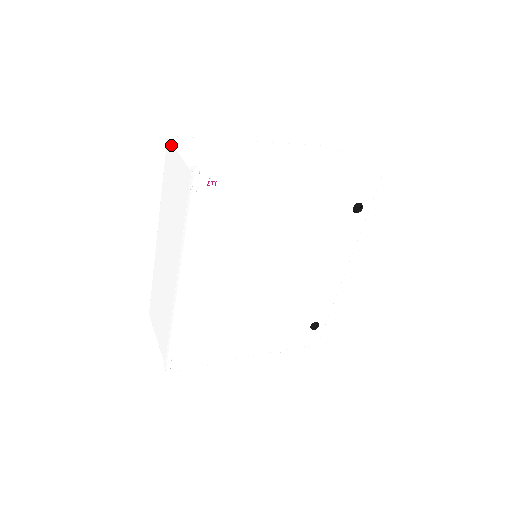
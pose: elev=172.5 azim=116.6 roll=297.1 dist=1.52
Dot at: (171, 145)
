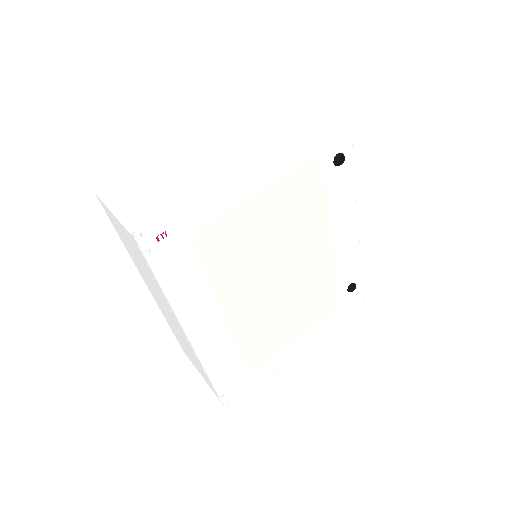
Dot at: (102, 203)
